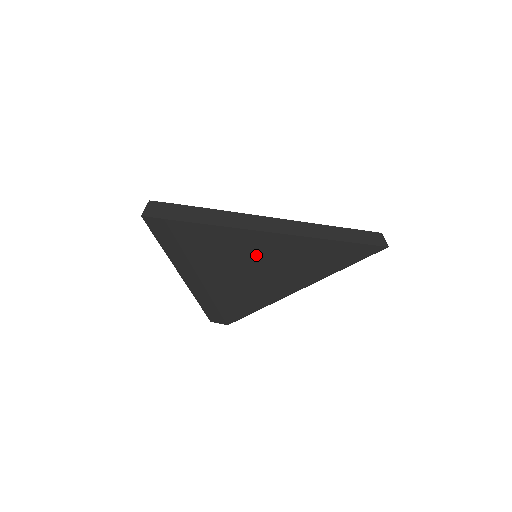
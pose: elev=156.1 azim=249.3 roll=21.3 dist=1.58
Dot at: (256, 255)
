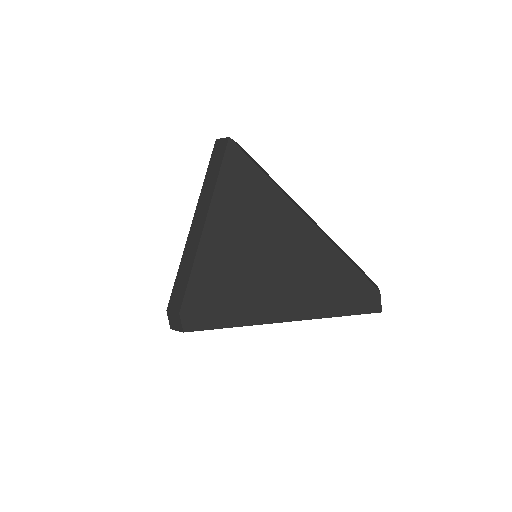
Dot at: (262, 217)
